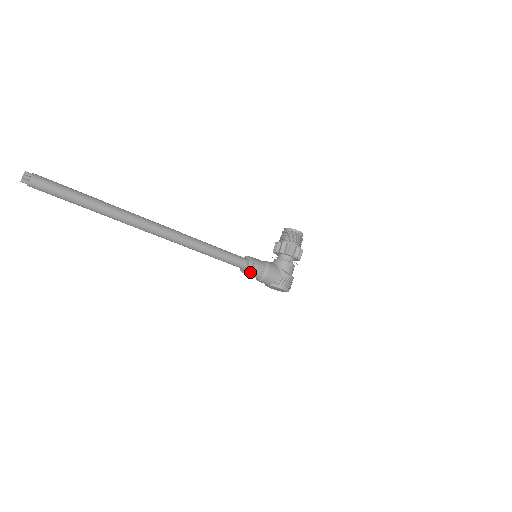
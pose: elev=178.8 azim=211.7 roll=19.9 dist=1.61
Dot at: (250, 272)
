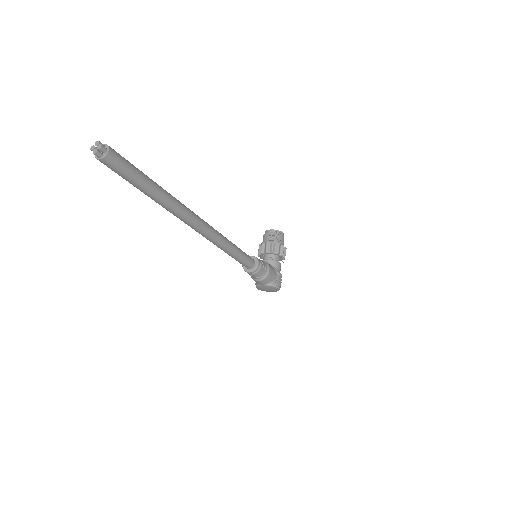
Dot at: (257, 272)
